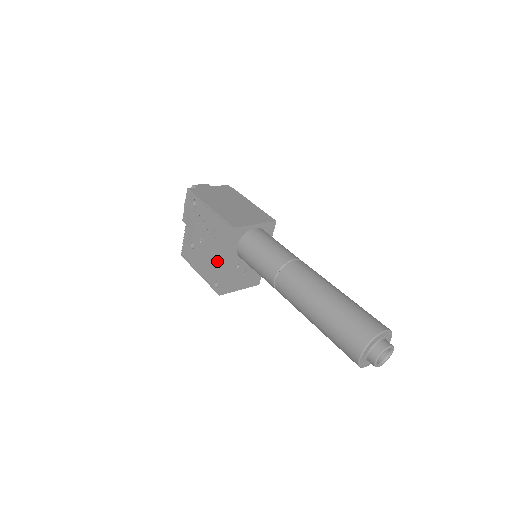
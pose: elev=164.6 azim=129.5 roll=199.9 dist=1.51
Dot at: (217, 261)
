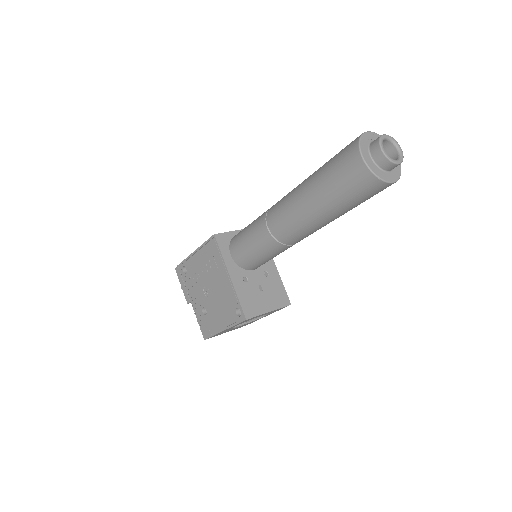
Dot at: (224, 288)
